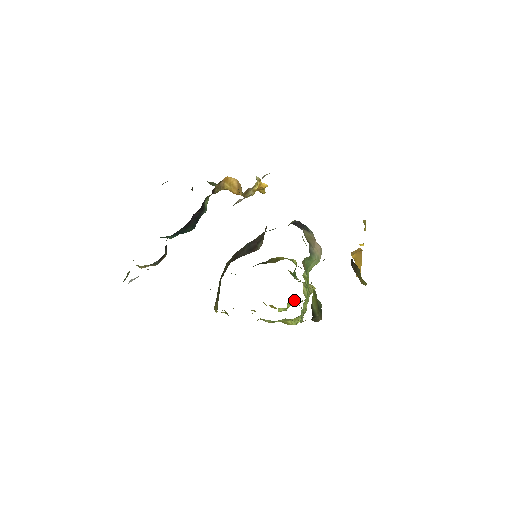
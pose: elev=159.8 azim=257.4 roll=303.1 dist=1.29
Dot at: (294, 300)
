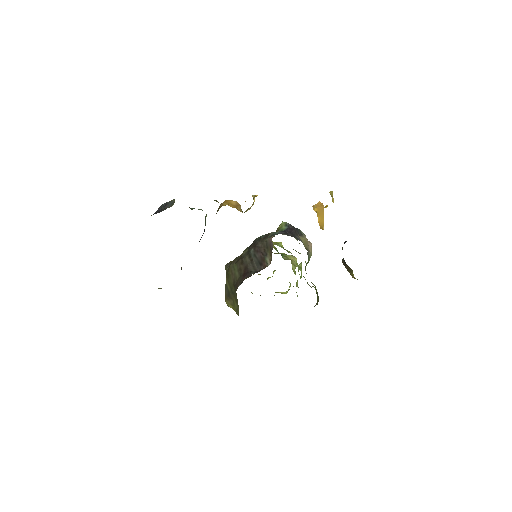
Dot at: occluded
